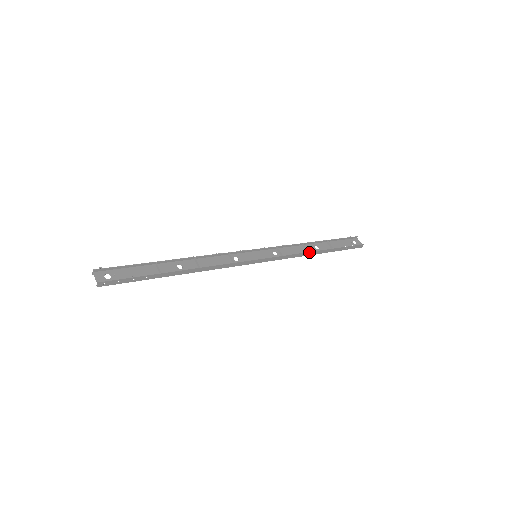
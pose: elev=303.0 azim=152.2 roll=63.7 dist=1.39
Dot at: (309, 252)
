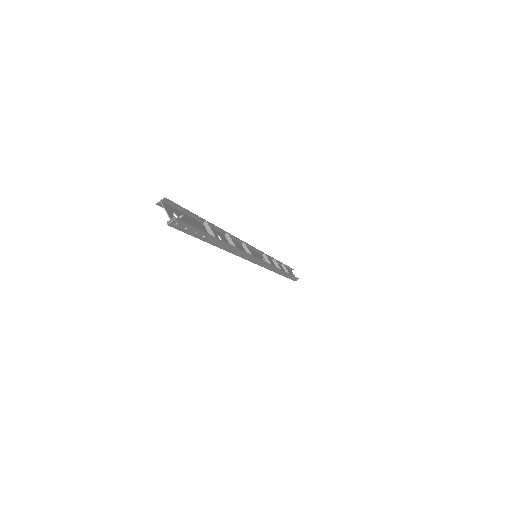
Dot at: (281, 270)
